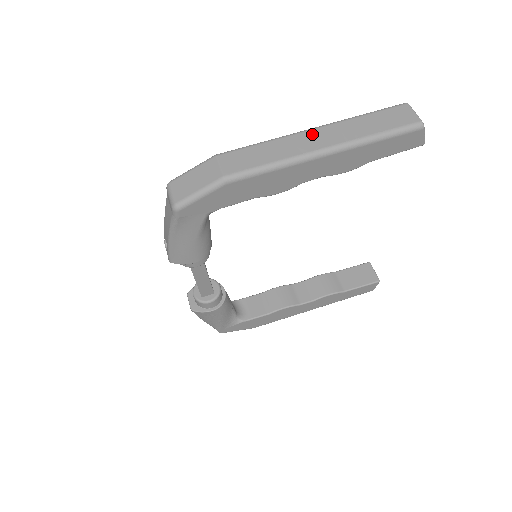
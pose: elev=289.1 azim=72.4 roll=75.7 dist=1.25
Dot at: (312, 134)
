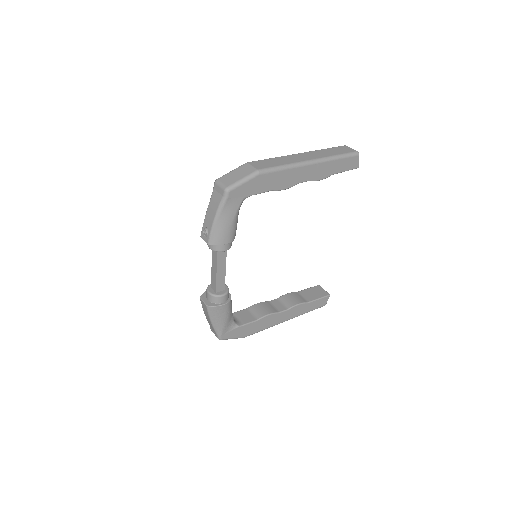
Dot at: (300, 155)
